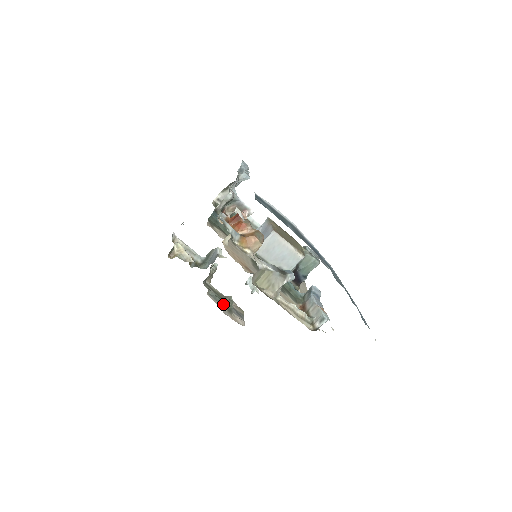
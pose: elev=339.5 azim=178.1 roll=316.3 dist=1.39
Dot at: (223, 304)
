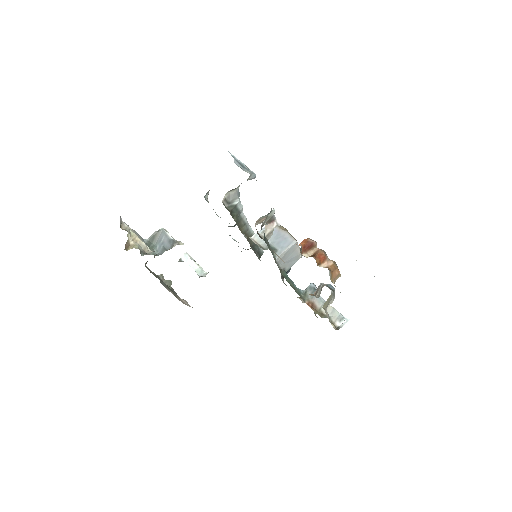
Dot at: (168, 288)
